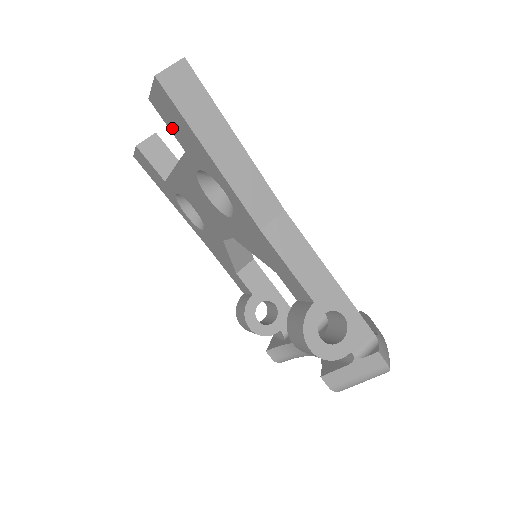
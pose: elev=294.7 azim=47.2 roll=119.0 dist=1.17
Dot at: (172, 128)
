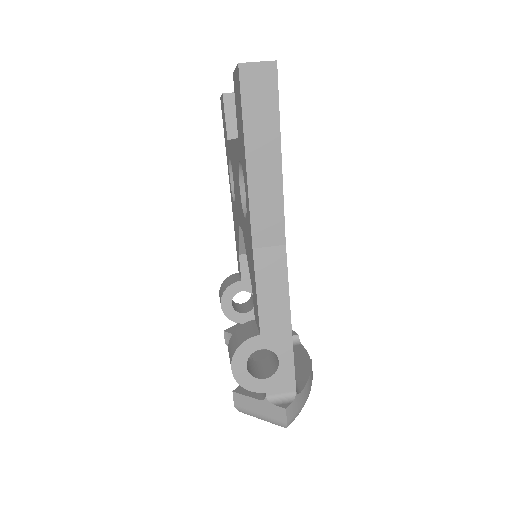
Dot at: (237, 112)
